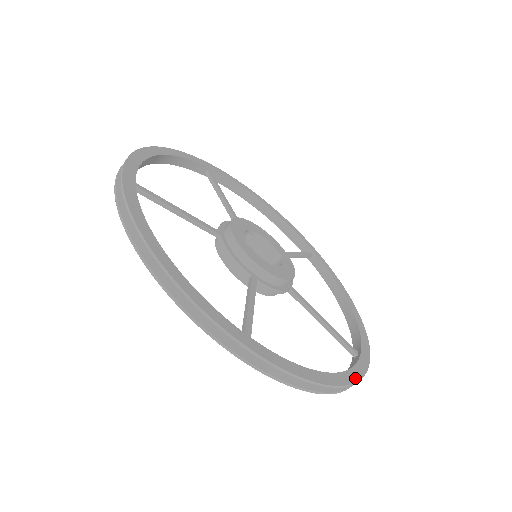
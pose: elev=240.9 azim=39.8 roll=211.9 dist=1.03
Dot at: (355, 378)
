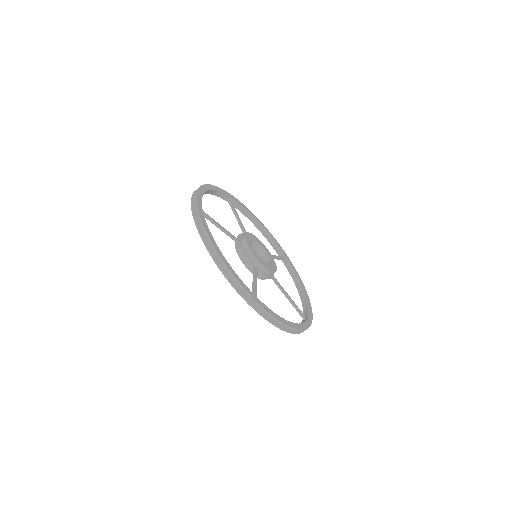
Dot at: (303, 328)
